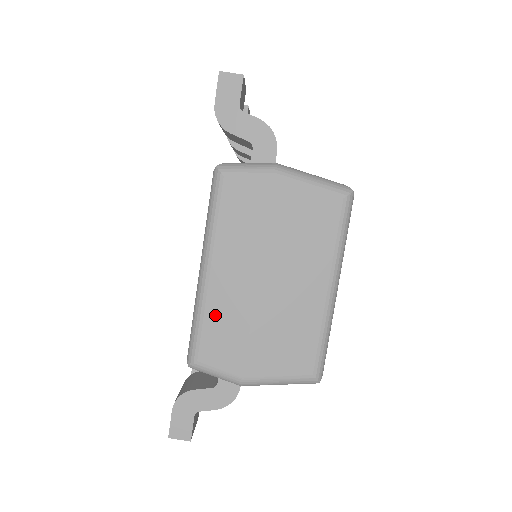
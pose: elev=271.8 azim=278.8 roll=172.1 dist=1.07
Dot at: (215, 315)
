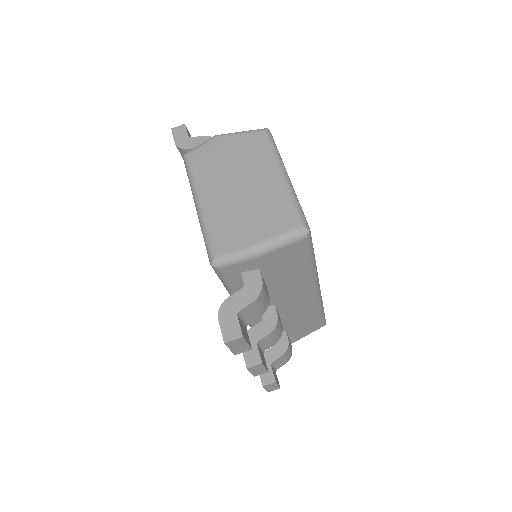
Dot at: (215, 222)
